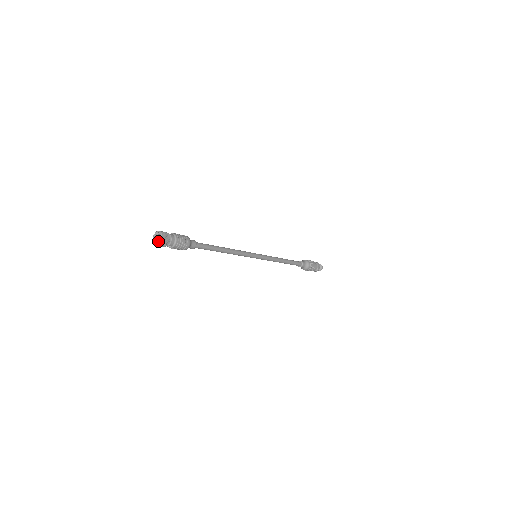
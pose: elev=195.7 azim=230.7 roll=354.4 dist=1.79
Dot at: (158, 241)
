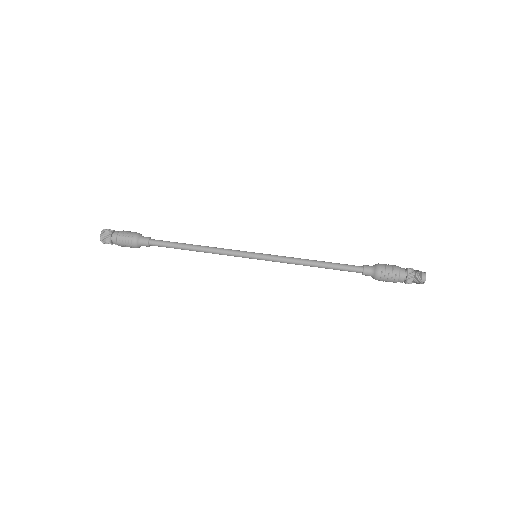
Dot at: (102, 239)
